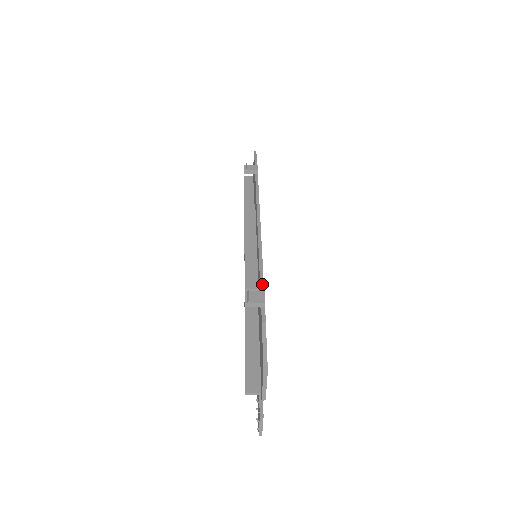
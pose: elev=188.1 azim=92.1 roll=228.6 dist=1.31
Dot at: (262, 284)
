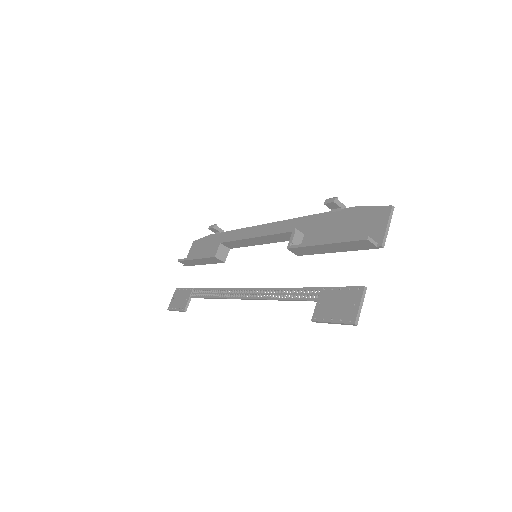
Dot at: (323, 213)
